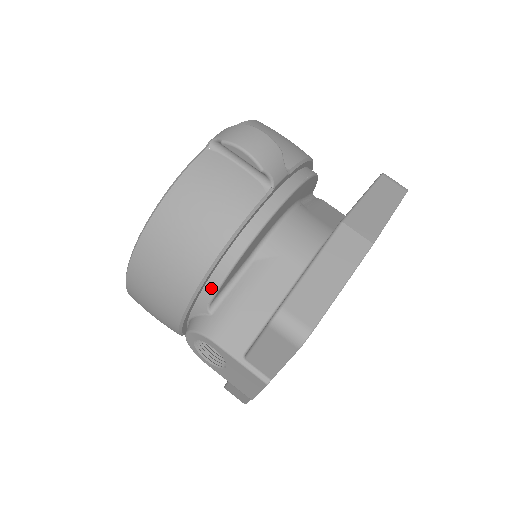
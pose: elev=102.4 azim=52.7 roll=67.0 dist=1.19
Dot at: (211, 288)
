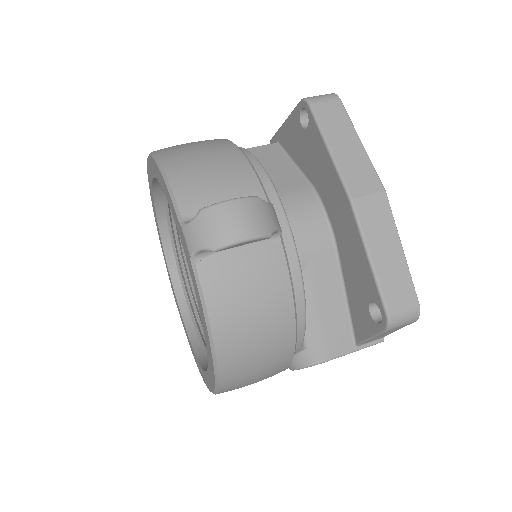
Dot at: (299, 339)
